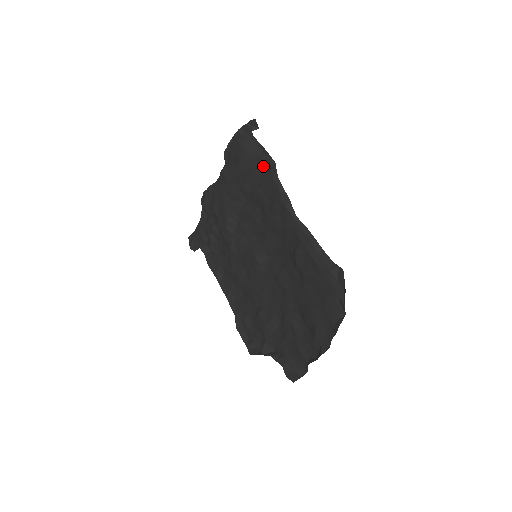
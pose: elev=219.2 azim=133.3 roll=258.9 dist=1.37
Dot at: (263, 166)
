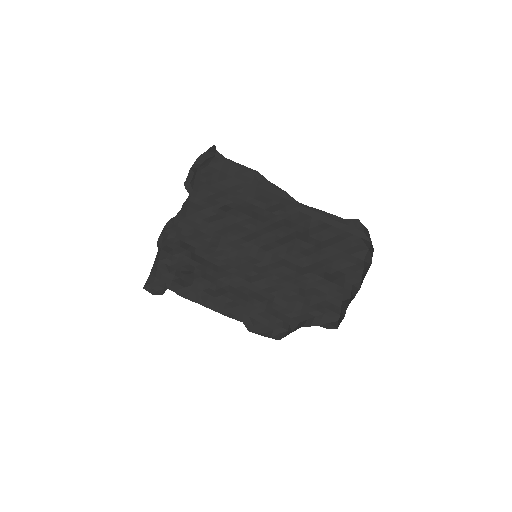
Dot at: (245, 178)
